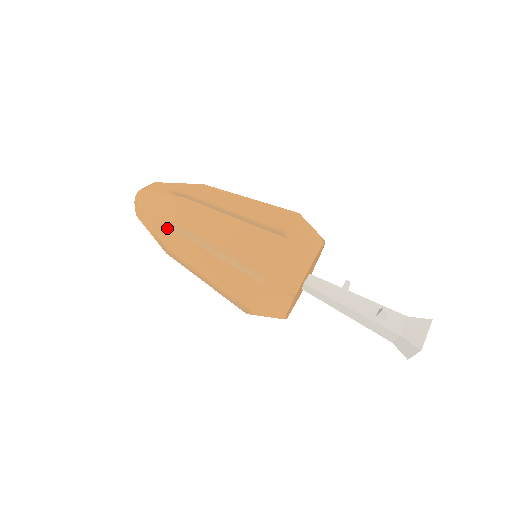
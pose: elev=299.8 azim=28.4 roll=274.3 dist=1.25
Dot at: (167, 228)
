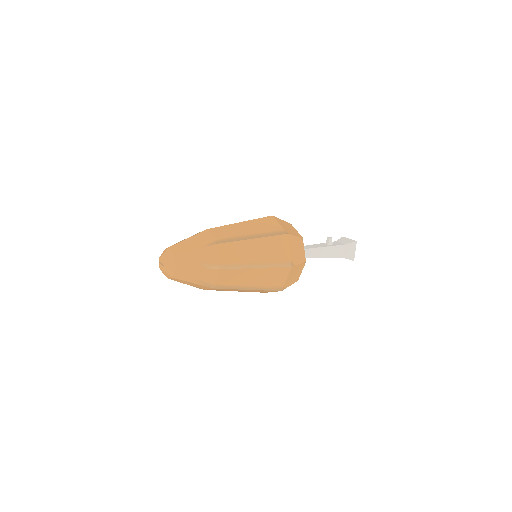
Dot at: (214, 246)
